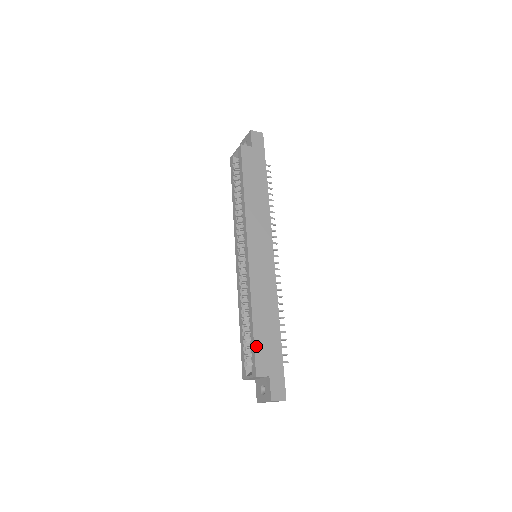
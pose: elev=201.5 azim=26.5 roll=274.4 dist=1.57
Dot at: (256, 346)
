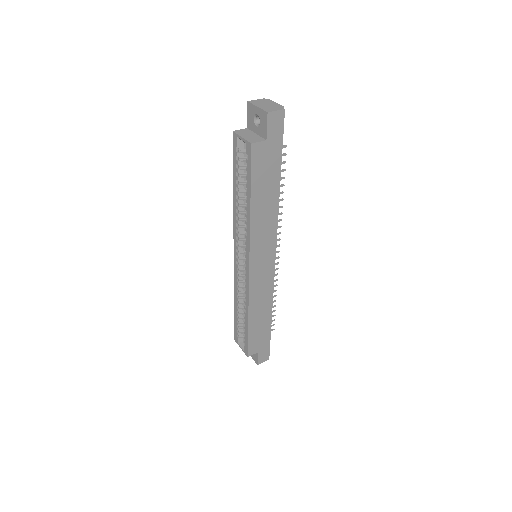
Dot at: (249, 339)
